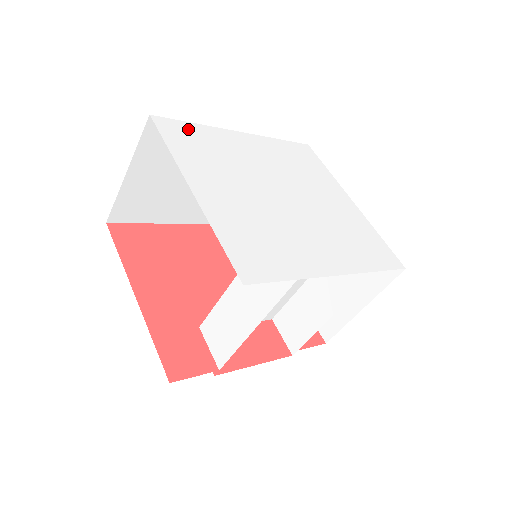
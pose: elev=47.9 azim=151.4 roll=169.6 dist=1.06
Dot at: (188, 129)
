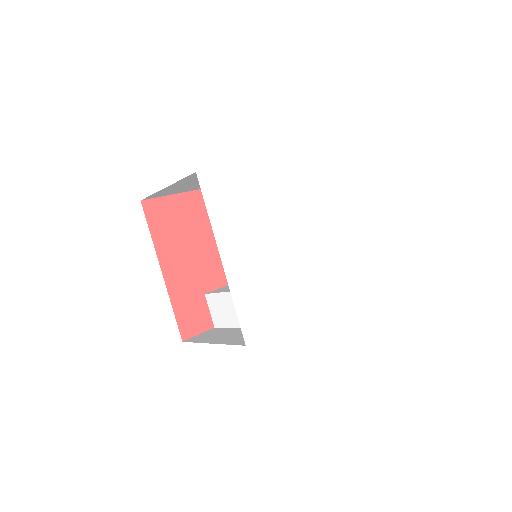
Dot at: (225, 179)
